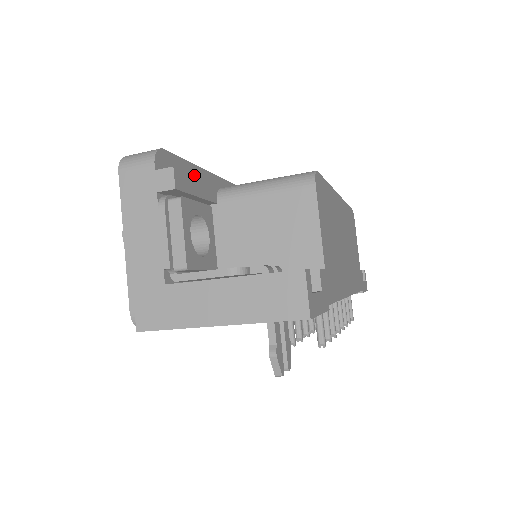
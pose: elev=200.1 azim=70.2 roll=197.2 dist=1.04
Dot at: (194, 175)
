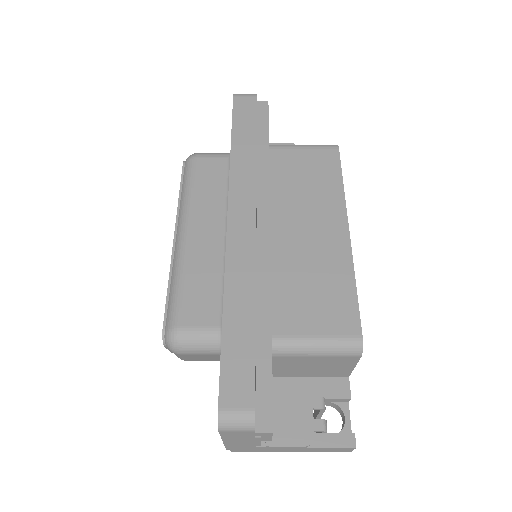
Dot at: occluded
